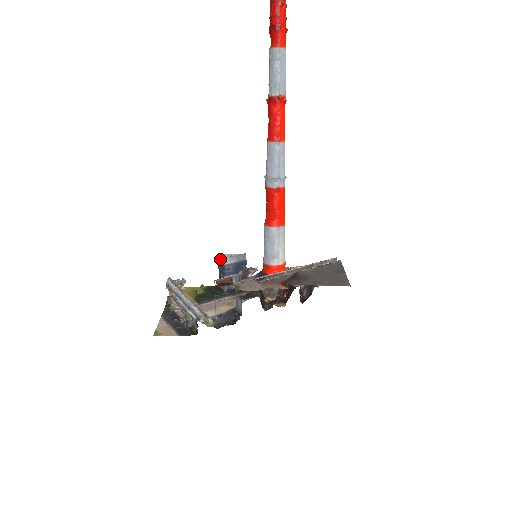
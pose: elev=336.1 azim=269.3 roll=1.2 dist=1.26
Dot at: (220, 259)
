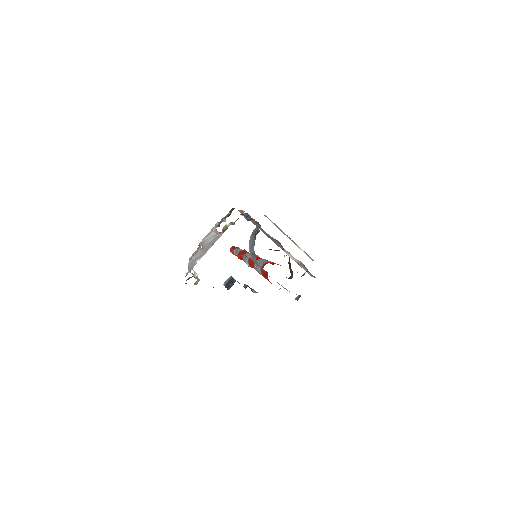
Dot at: (226, 282)
